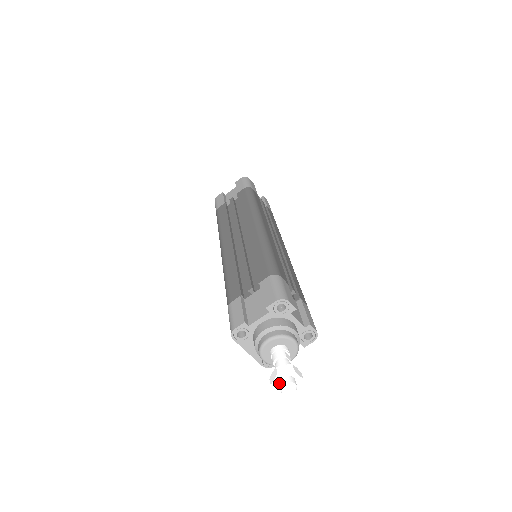
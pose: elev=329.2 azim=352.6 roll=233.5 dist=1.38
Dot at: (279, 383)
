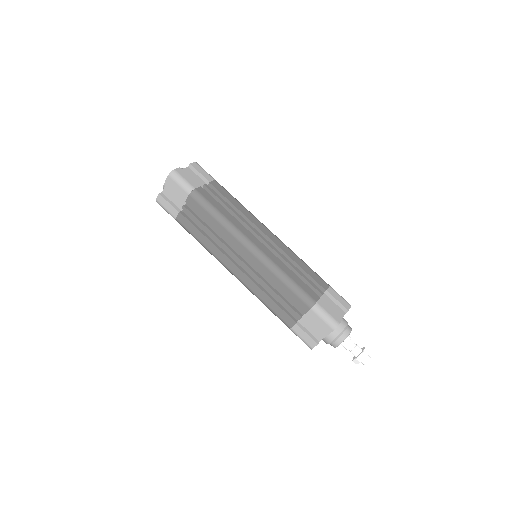
Dot at: (361, 362)
